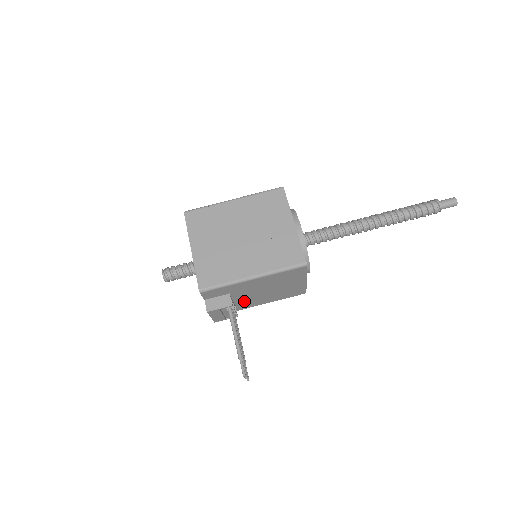
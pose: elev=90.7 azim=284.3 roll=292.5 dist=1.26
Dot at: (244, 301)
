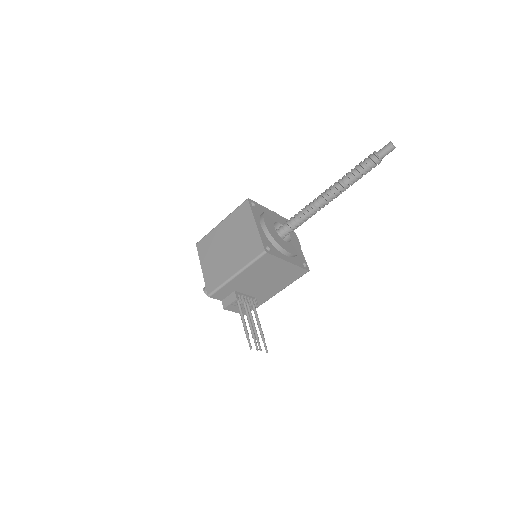
Dot at: (259, 293)
